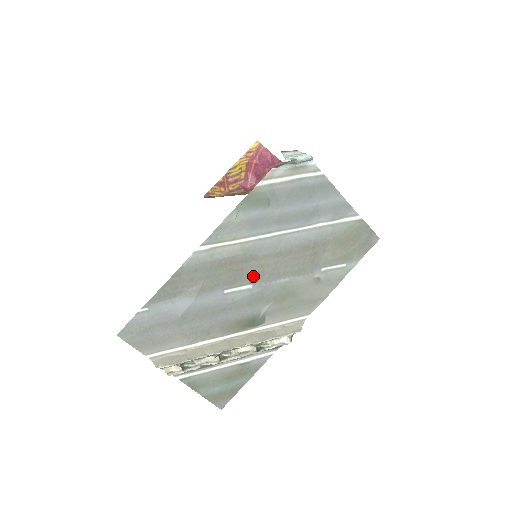
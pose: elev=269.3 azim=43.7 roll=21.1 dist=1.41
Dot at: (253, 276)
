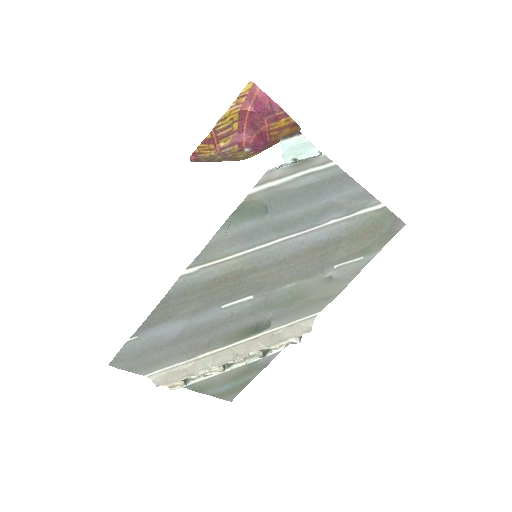
Dot at: (253, 287)
